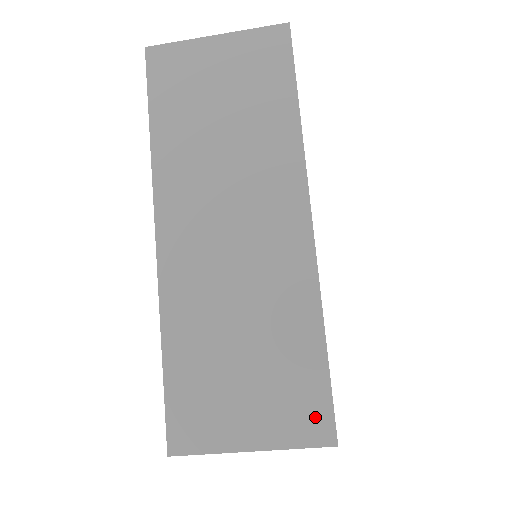
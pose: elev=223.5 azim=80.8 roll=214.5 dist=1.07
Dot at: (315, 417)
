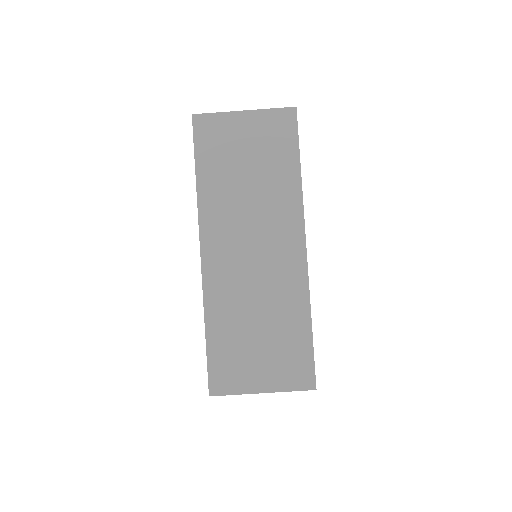
Dot at: (303, 373)
